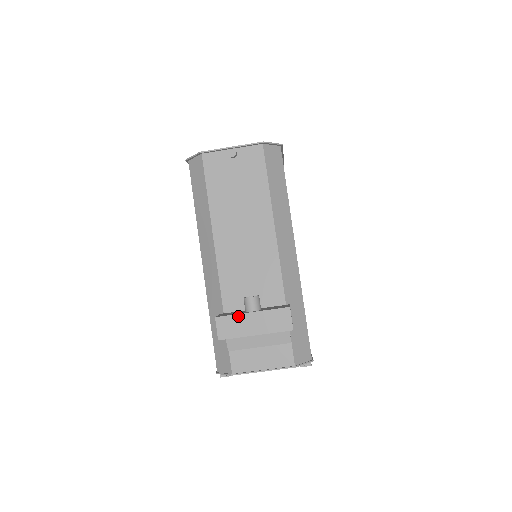
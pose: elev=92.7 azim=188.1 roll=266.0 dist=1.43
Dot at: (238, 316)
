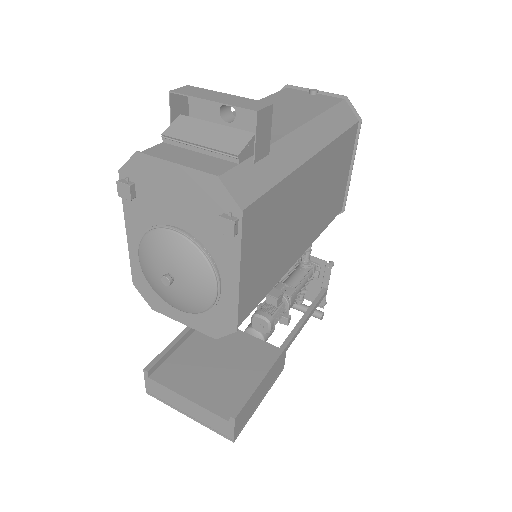
Dot at: (211, 91)
